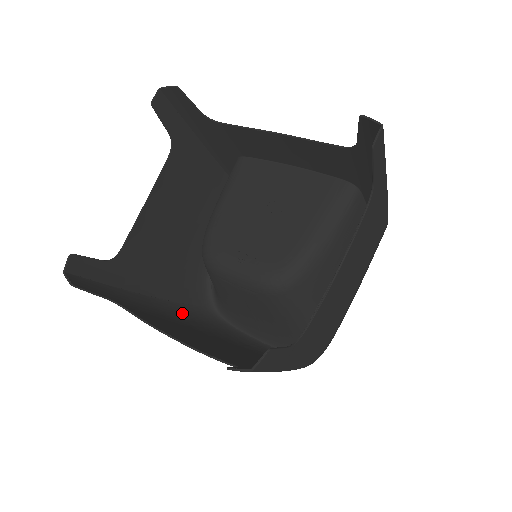
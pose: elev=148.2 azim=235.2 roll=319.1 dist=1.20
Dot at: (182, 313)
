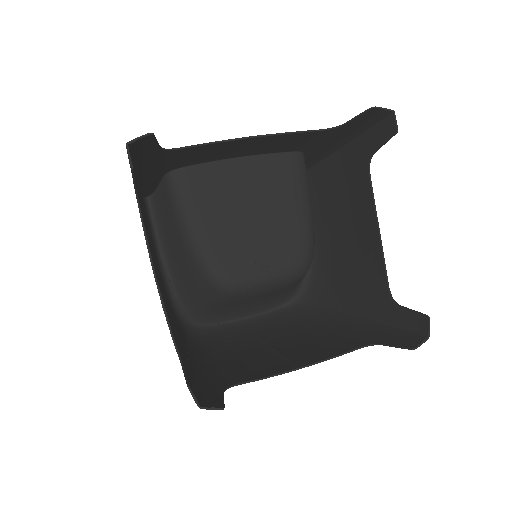
Dot at: (199, 350)
